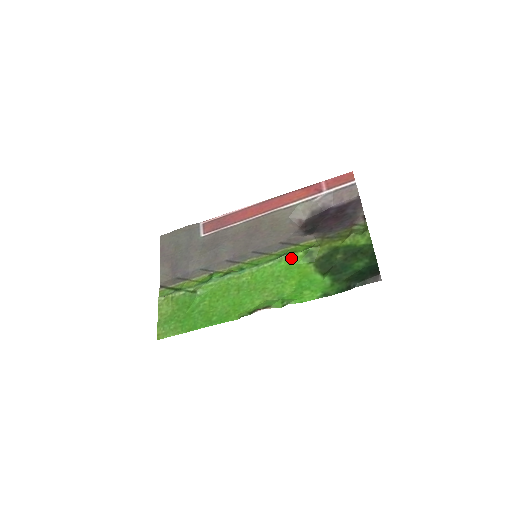
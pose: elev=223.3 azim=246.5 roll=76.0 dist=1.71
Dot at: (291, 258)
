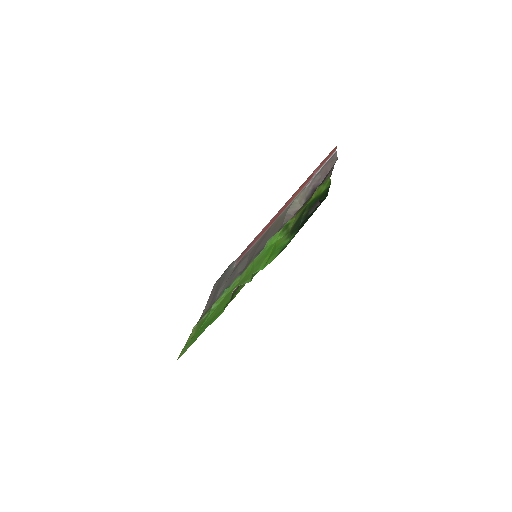
Dot at: (272, 239)
